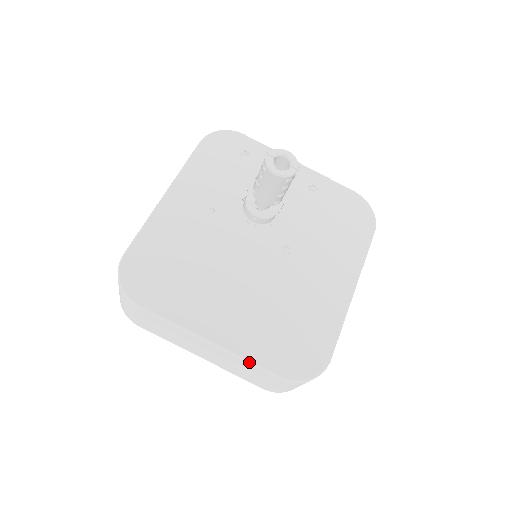
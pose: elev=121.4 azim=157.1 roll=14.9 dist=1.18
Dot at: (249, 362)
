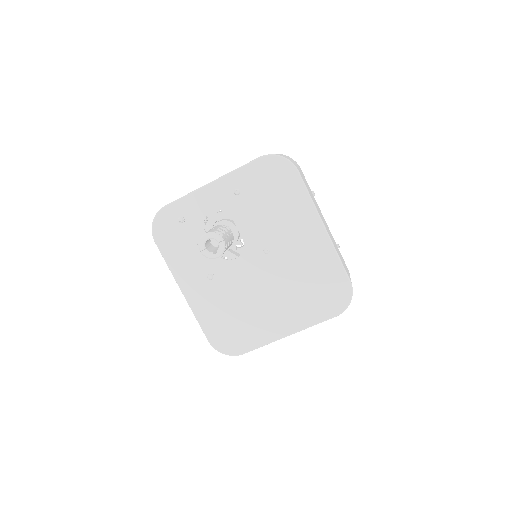
Dot at: occluded
